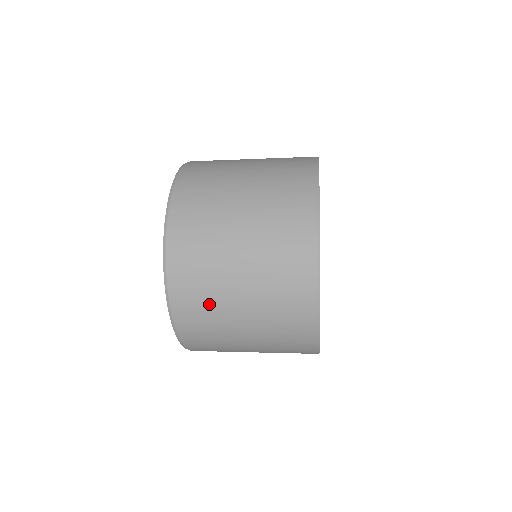
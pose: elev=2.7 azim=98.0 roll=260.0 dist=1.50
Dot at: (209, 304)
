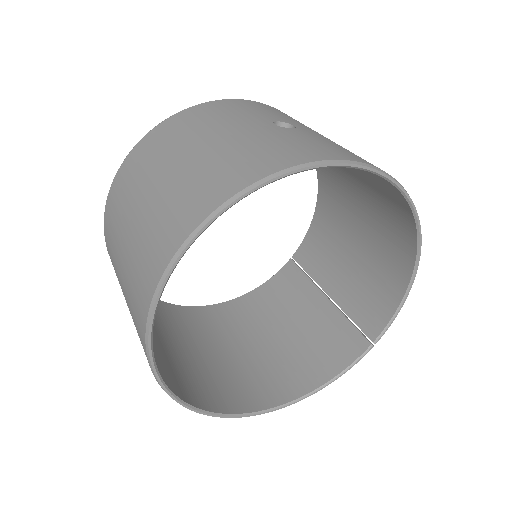
Dot at: (233, 330)
